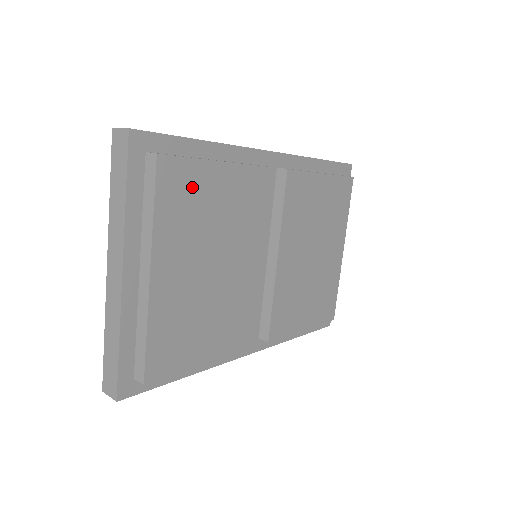
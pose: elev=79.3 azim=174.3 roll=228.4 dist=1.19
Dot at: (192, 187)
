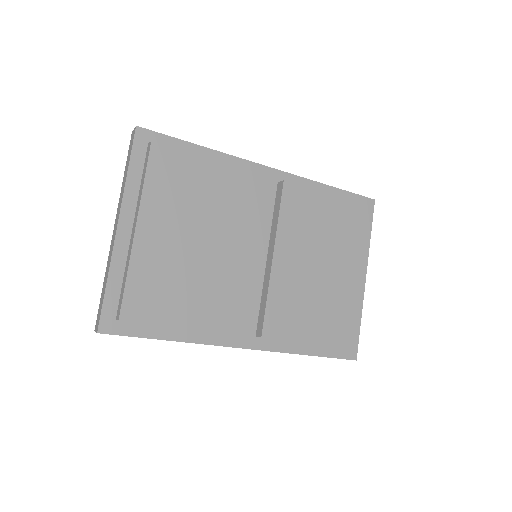
Dot at: (181, 172)
